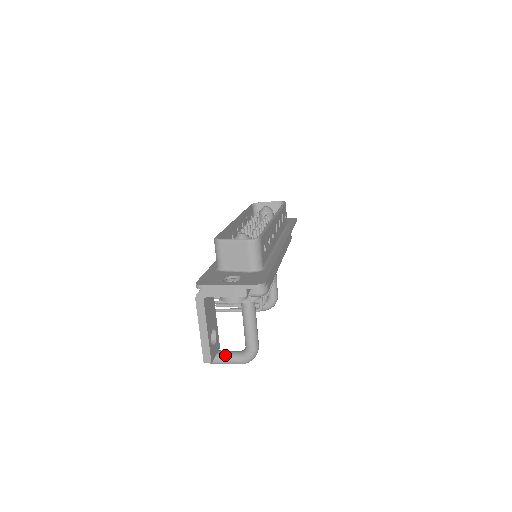
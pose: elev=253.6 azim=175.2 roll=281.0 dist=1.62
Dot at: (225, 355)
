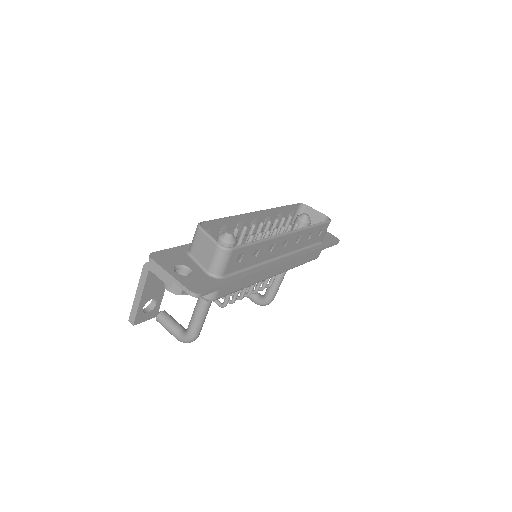
Dot at: (169, 323)
